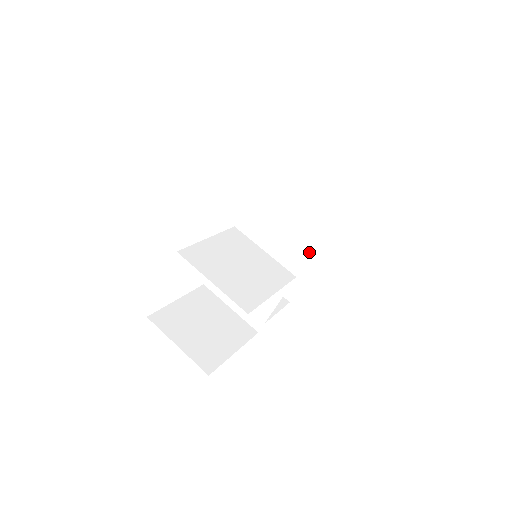
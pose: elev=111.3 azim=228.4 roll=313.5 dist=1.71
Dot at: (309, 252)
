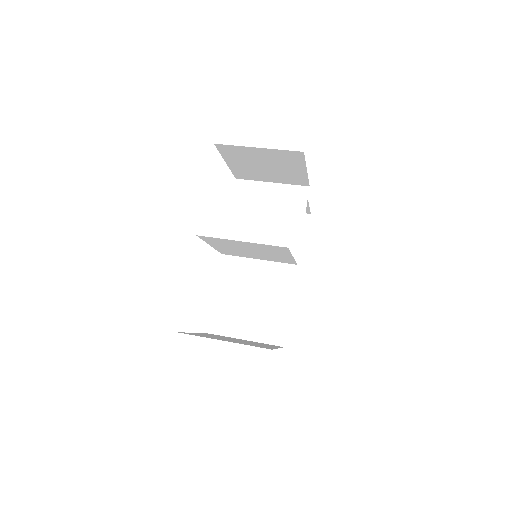
Dot at: (298, 236)
